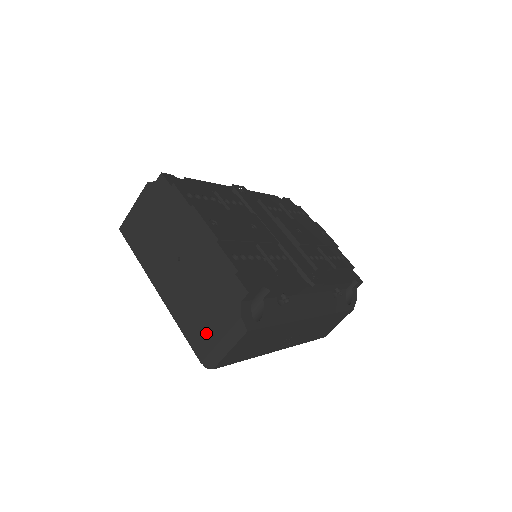
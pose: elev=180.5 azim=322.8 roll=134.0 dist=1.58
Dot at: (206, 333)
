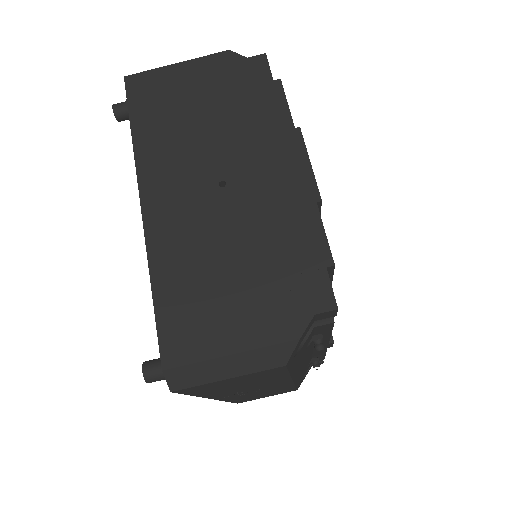
Dot at: (207, 326)
